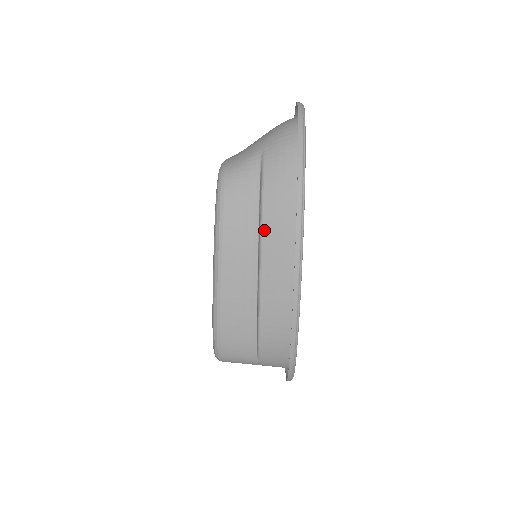
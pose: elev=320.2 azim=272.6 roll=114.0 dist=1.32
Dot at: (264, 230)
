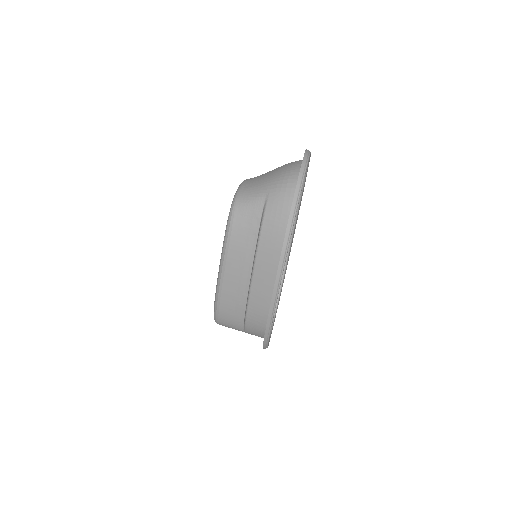
Dot at: (258, 256)
